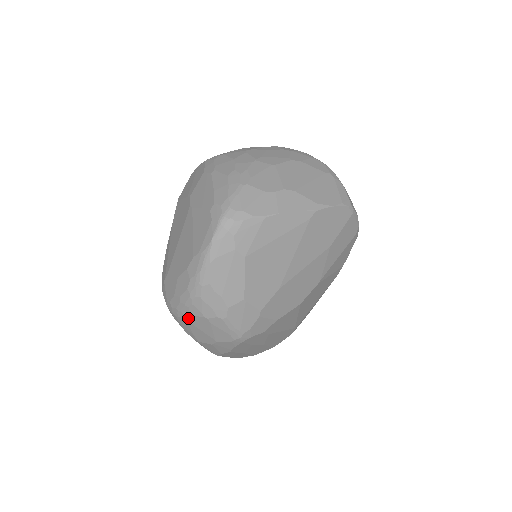
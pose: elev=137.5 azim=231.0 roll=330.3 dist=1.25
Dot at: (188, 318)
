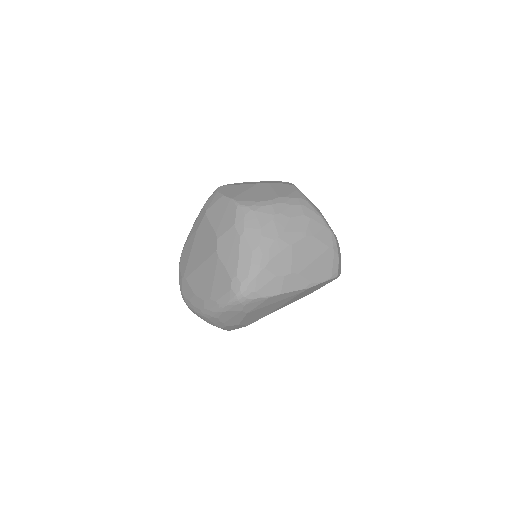
Dot at: occluded
